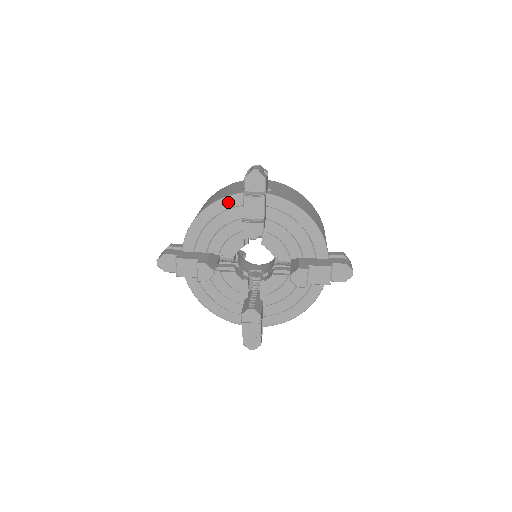
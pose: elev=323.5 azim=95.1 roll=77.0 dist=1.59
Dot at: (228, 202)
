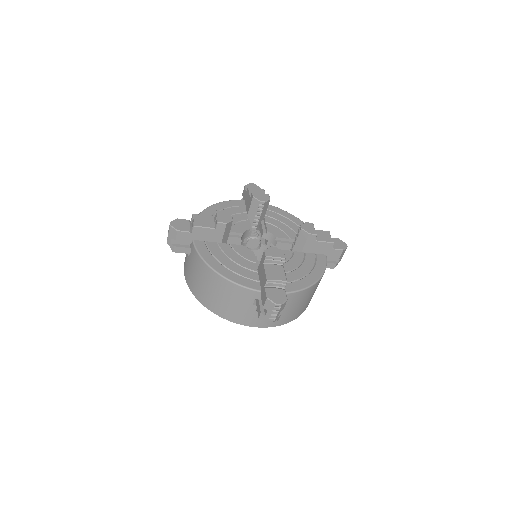
Dot at: (232, 203)
